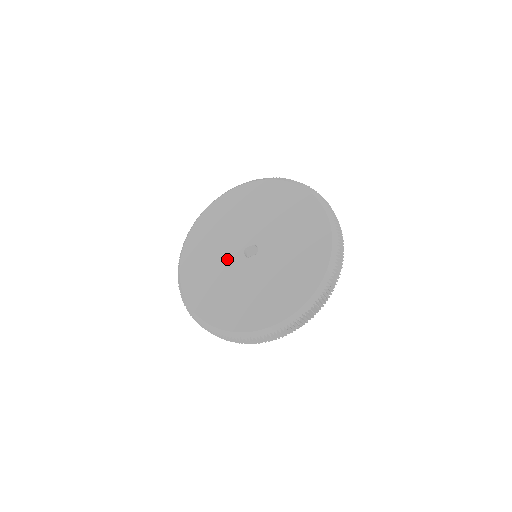
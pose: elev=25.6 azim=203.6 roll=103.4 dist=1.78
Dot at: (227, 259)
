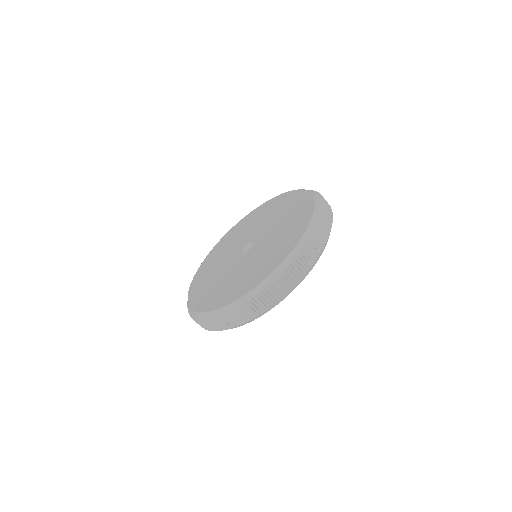
Dot at: (238, 265)
